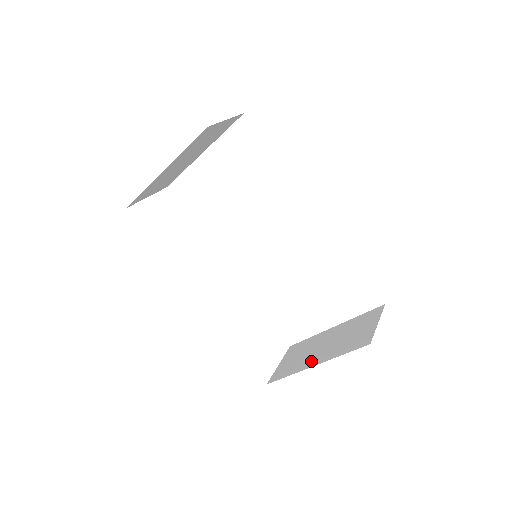
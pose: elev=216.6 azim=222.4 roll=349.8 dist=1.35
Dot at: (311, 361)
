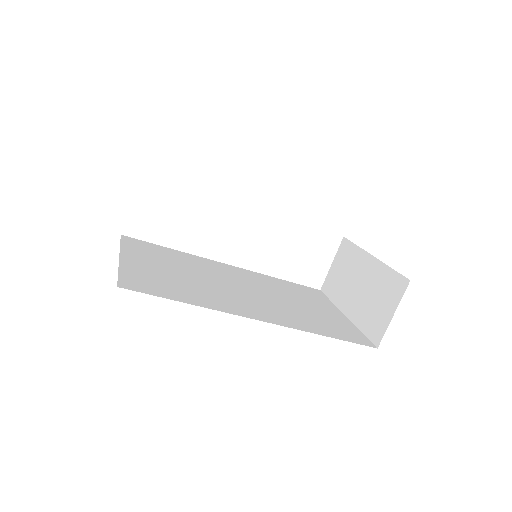
Dot at: (346, 303)
